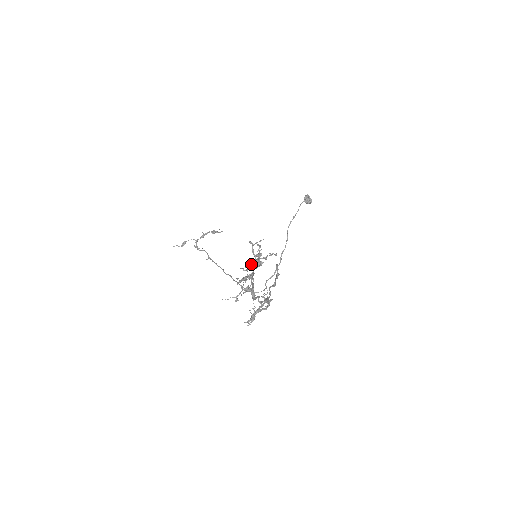
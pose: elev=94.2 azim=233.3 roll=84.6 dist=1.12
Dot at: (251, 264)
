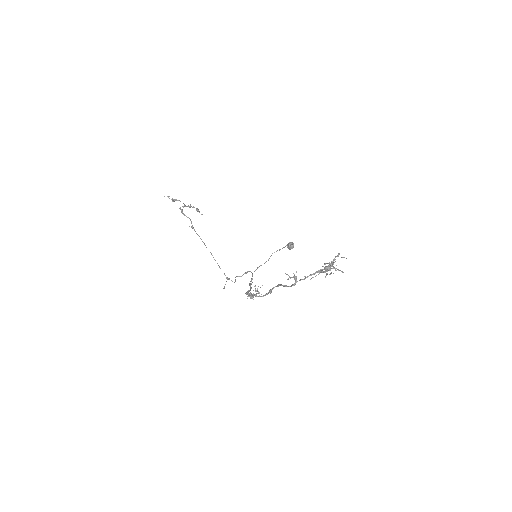
Dot at: (331, 266)
